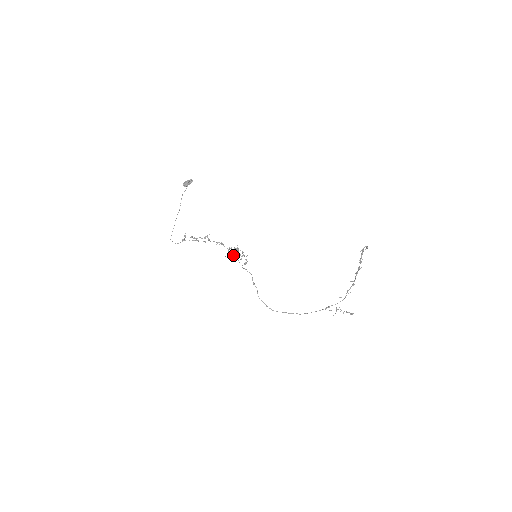
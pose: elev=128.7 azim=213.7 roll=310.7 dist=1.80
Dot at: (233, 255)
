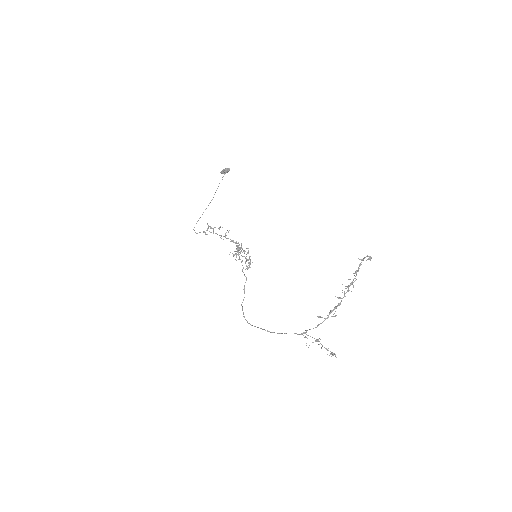
Dot at: occluded
